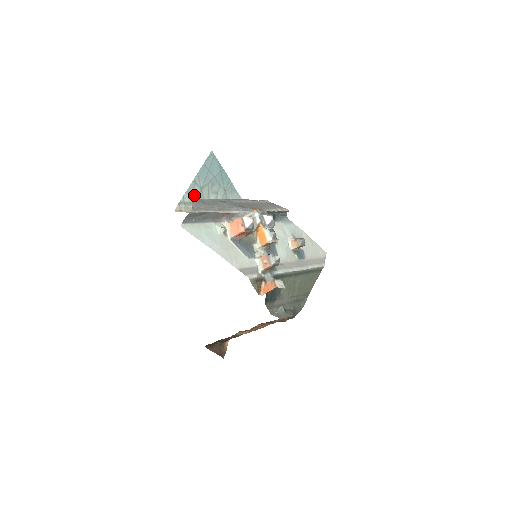
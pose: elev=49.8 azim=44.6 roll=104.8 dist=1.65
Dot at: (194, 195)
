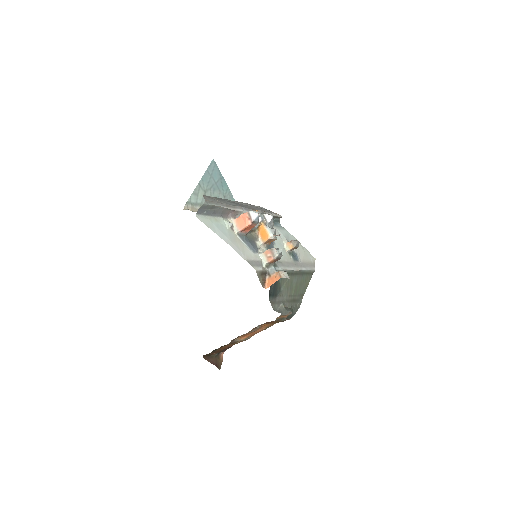
Dot at: (199, 197)
